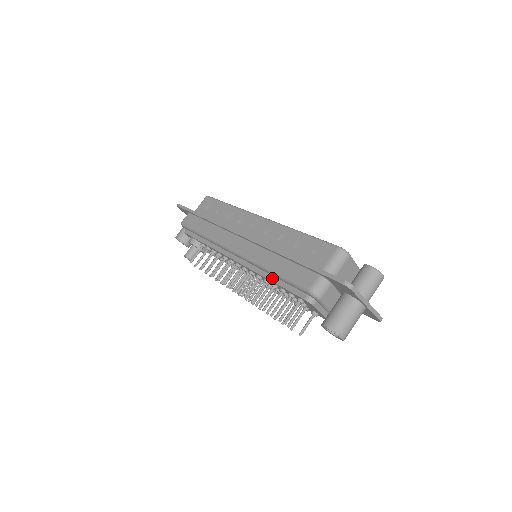
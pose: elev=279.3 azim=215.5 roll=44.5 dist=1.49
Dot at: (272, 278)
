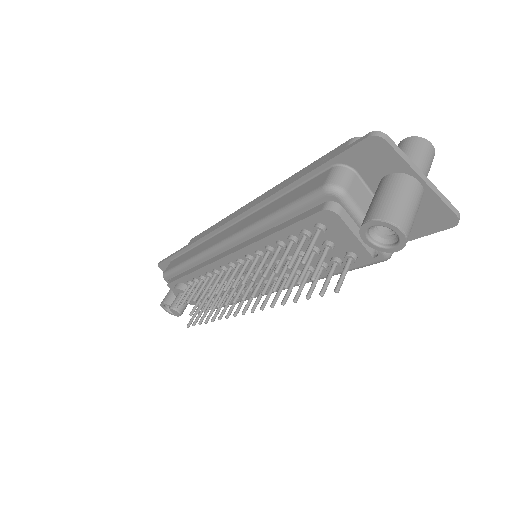
Dot at: (273, 230)
